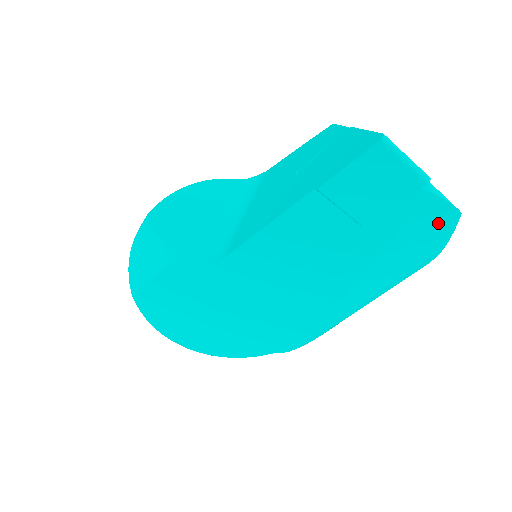
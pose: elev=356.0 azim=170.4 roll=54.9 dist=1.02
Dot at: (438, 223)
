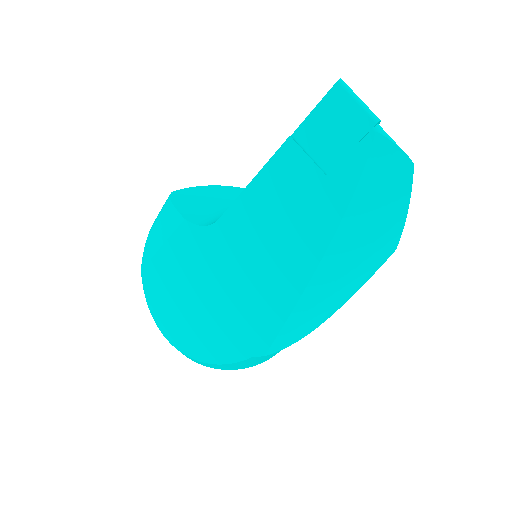
Dot at: (394, 174)
